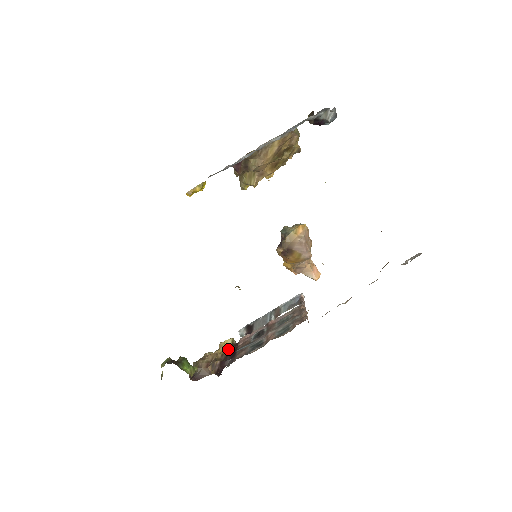
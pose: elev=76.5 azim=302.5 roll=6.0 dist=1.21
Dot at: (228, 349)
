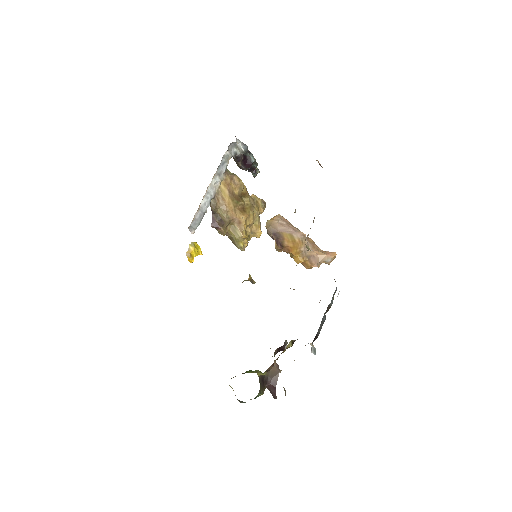
Dot at: occluded
